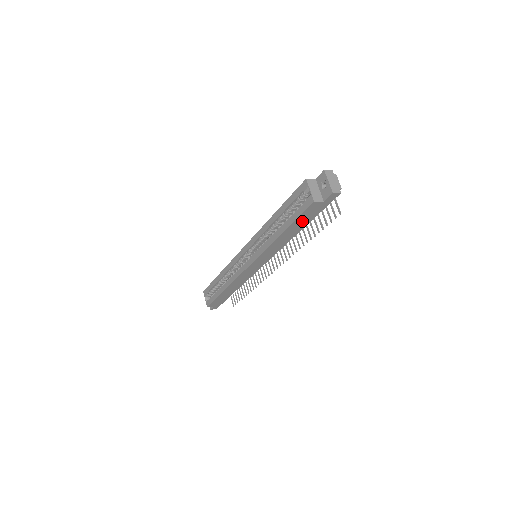
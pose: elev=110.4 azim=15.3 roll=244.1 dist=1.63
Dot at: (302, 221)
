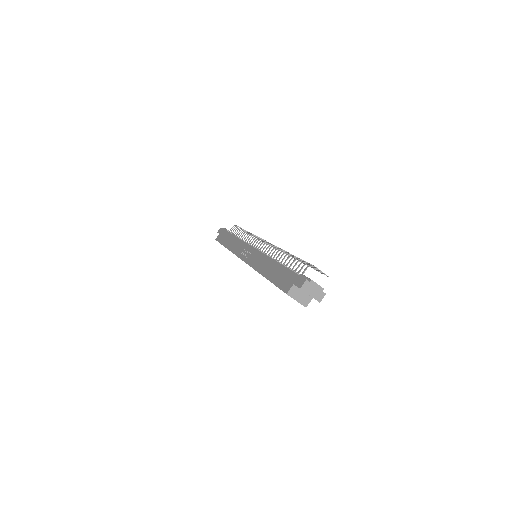
Dot at: occluded
